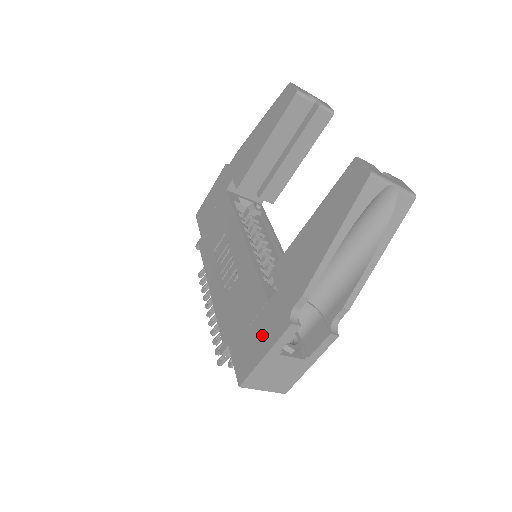
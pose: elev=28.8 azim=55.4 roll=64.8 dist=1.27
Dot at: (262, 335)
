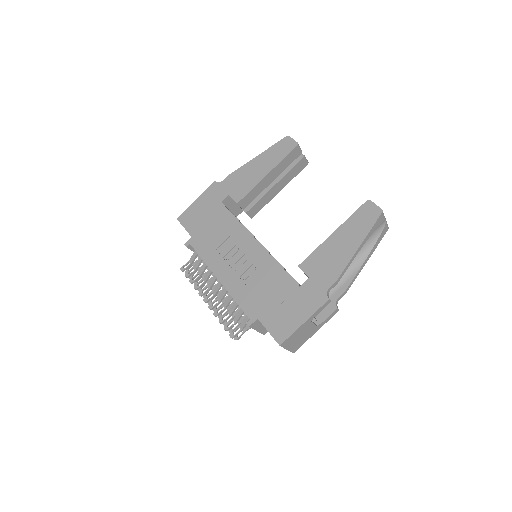
Dot at: (299, 308)
